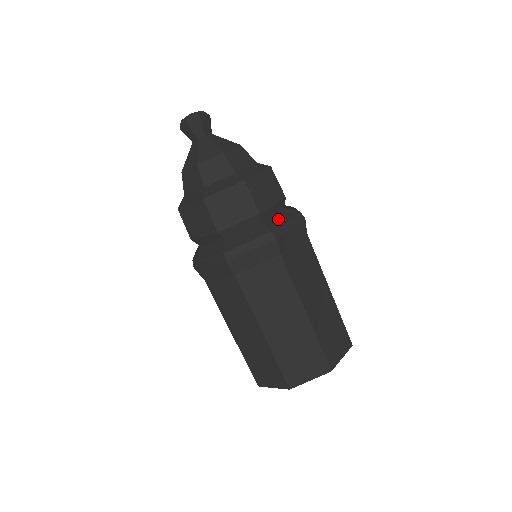
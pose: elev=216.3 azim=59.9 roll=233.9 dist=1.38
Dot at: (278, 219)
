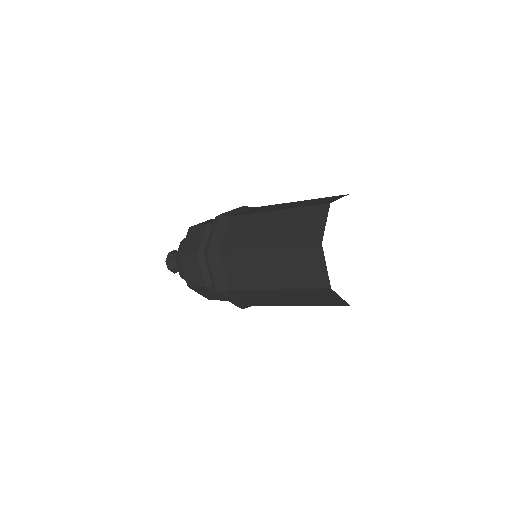
Dot at: occluded
